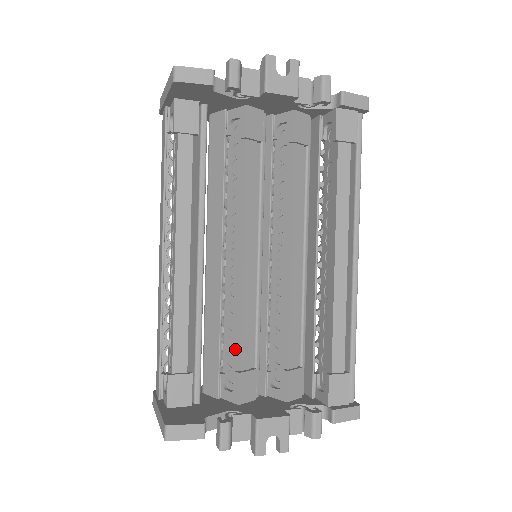
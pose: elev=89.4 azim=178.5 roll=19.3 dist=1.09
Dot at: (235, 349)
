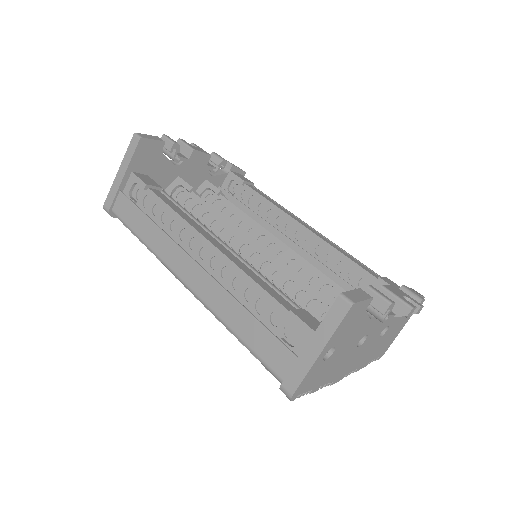
Dot at: (309, 297)
